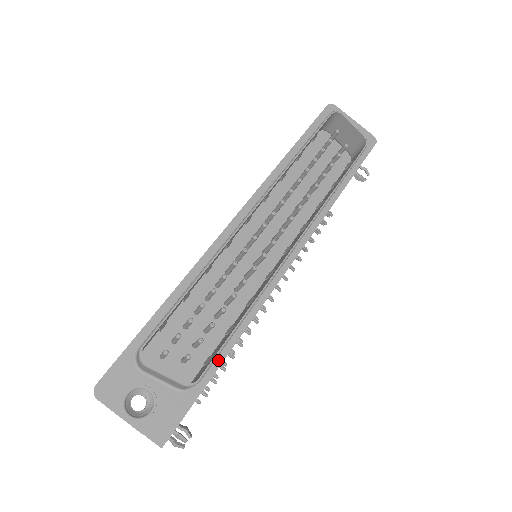
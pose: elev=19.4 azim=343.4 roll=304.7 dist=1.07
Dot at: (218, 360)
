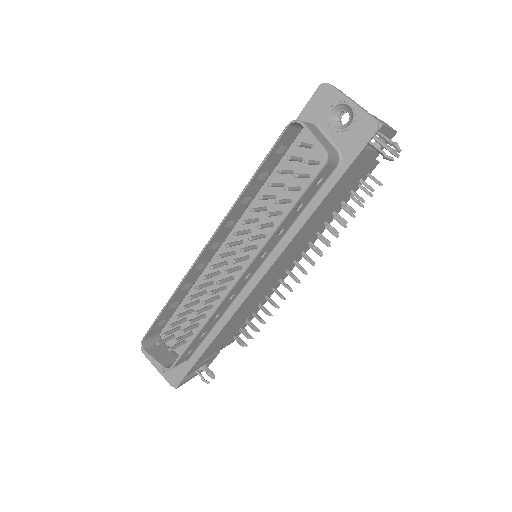
Dot at: (204, 347)
